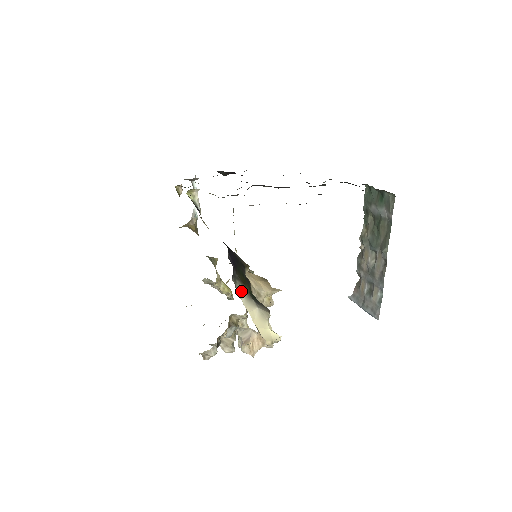
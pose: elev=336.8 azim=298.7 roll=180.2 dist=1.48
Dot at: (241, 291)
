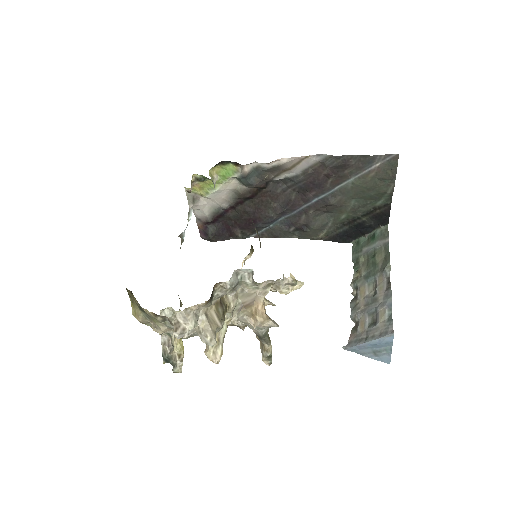
Dot at: (258, 237)
